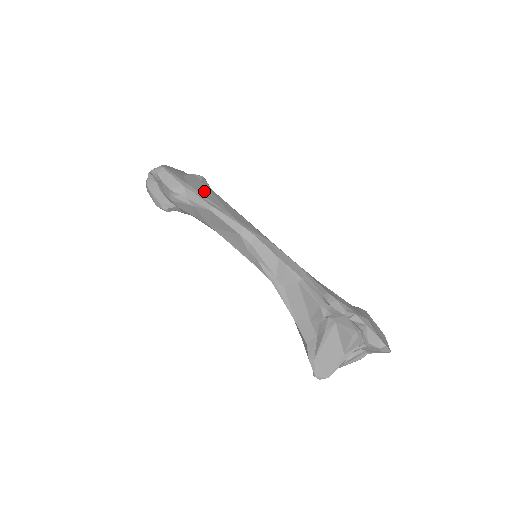
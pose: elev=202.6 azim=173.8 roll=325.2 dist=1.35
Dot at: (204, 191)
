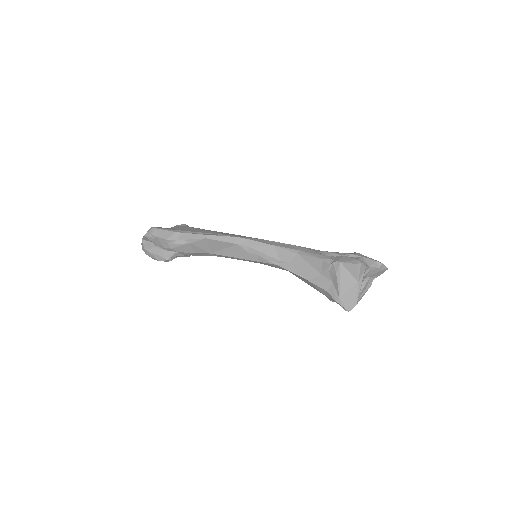
Dot at: (193, 230)
